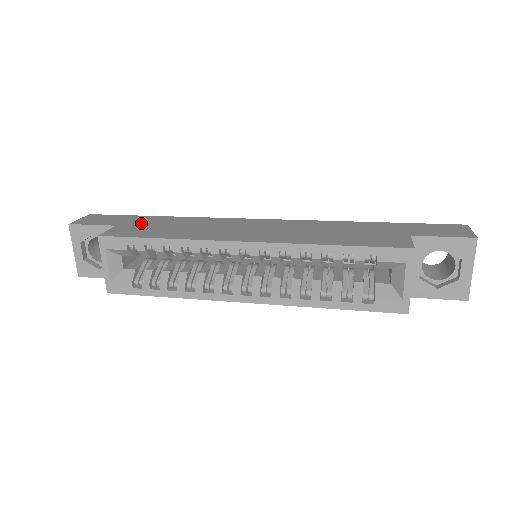
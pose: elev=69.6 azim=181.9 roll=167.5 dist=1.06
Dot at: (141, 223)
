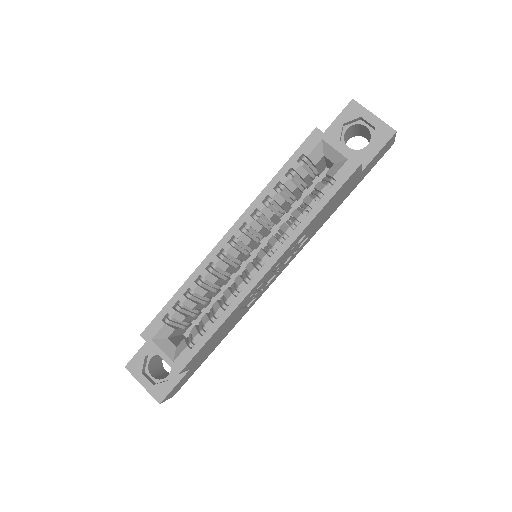
Dot at: occluded
